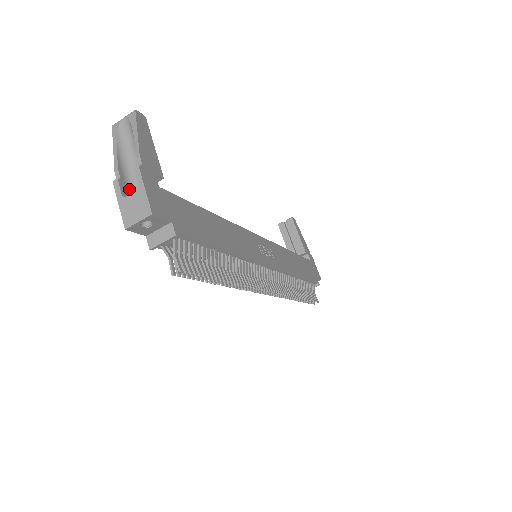
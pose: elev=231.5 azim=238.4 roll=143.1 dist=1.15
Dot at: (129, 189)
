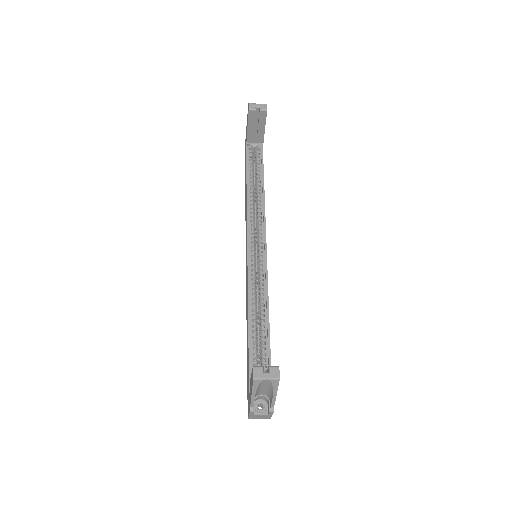
Dot at: (254, 403)
